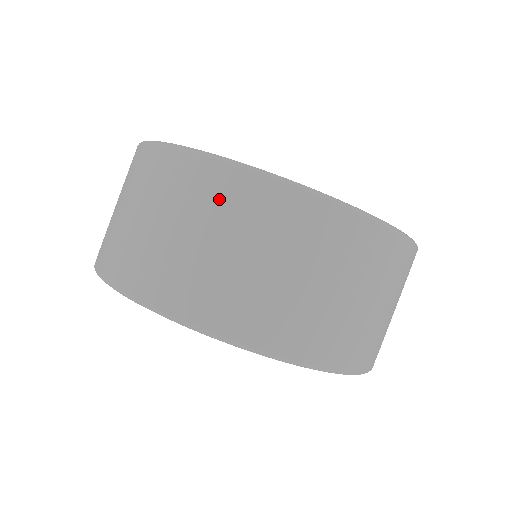
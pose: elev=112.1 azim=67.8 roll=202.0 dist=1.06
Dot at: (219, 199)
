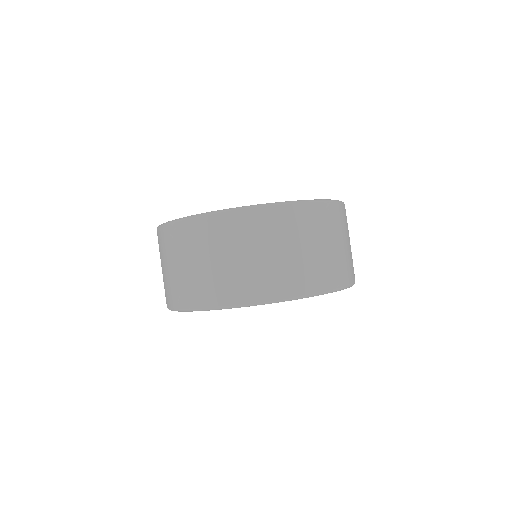
Dot at: (252, 229)
